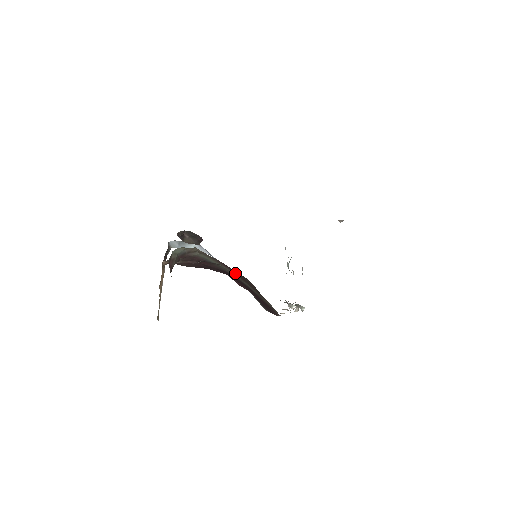
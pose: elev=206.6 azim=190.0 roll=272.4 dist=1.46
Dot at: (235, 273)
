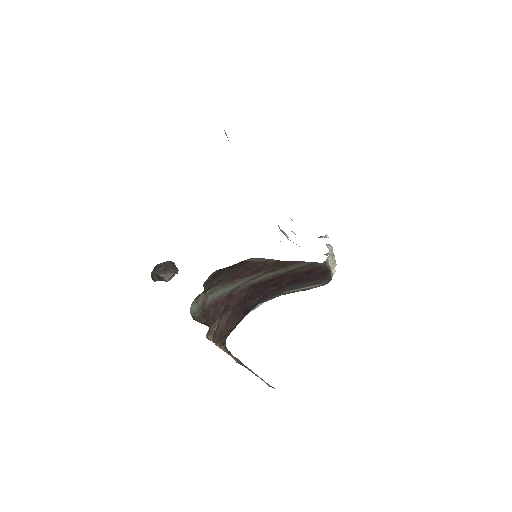
Dot at: (250, 274)
